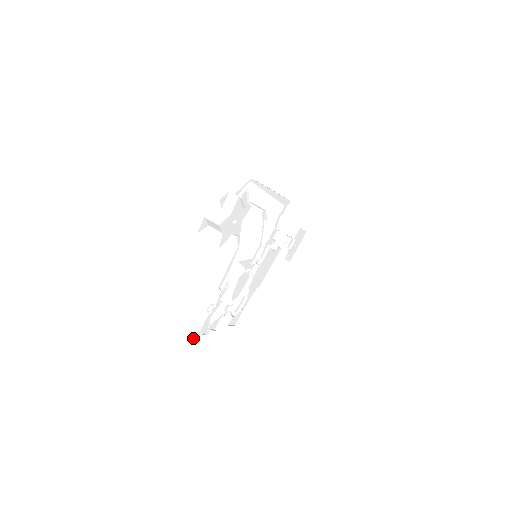
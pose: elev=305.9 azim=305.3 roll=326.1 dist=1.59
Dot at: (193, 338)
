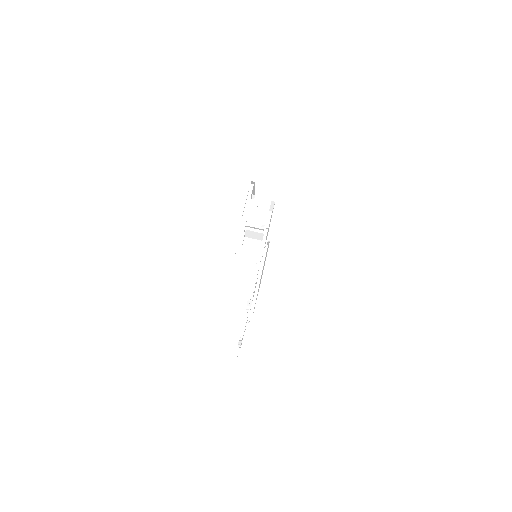
Dot at: occluded
